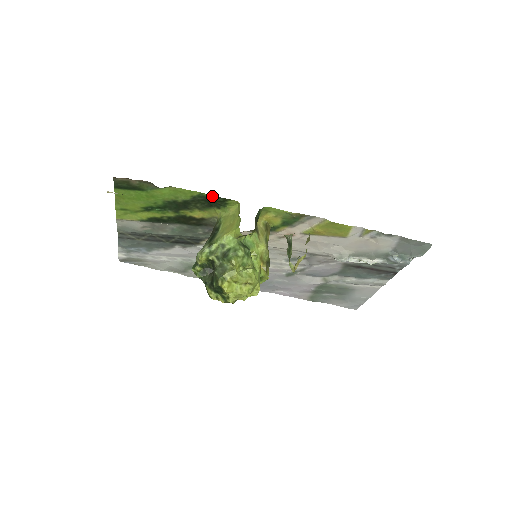
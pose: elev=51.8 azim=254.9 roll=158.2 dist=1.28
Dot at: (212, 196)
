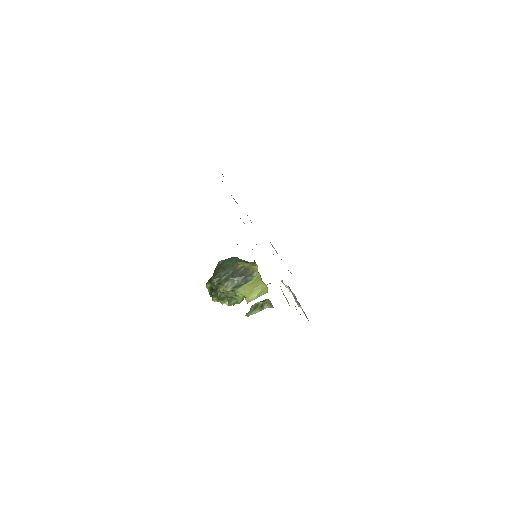
Dot at: occluded
